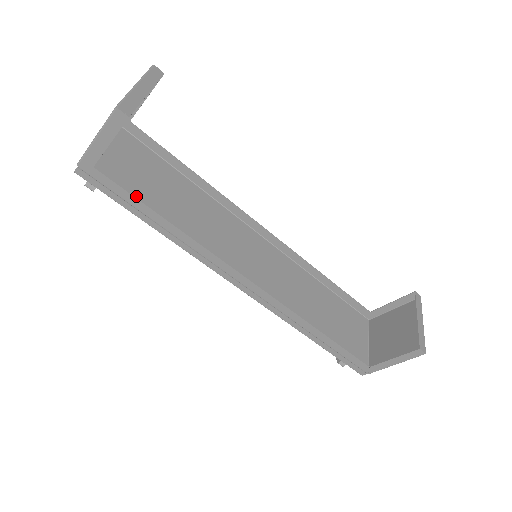
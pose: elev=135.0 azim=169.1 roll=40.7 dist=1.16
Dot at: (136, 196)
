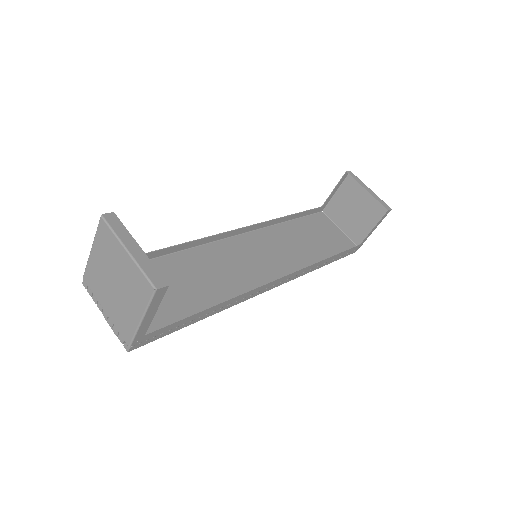
Dot at: (173, 314)
